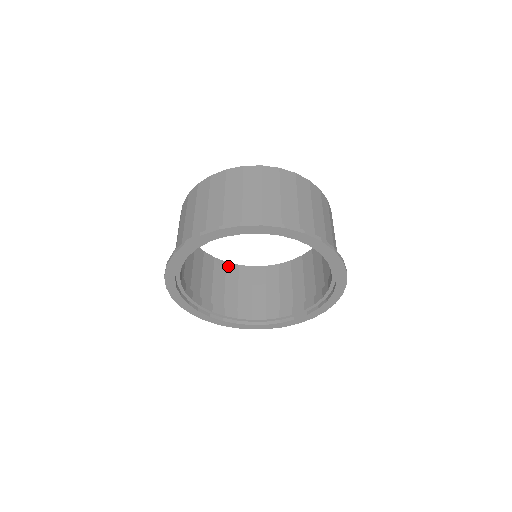
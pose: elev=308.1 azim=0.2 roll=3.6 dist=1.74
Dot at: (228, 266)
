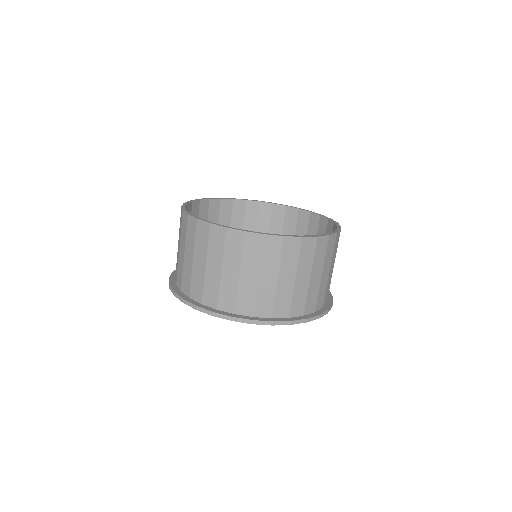
Dot at: (201, 205)
